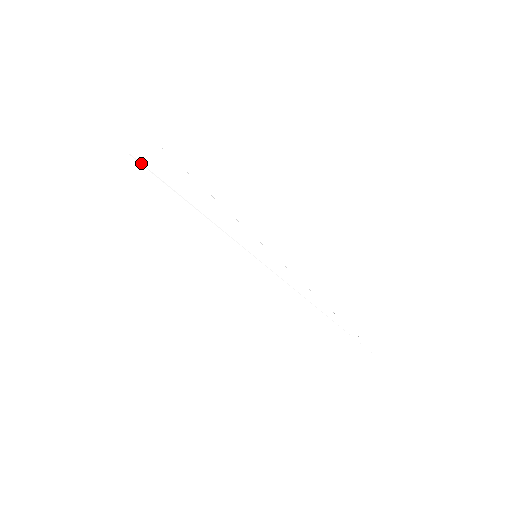
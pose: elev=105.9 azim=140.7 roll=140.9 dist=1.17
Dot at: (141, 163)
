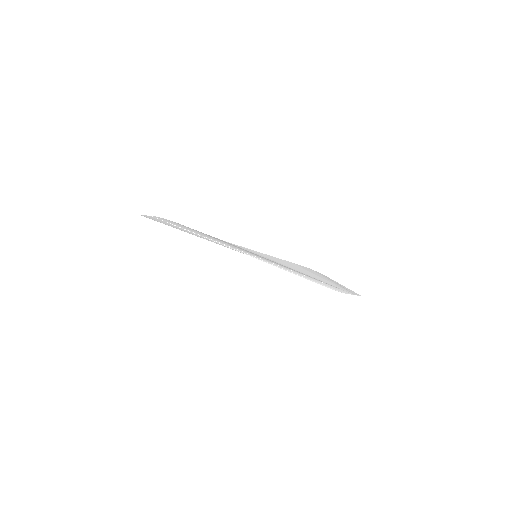
Dot at: (152, 220)
